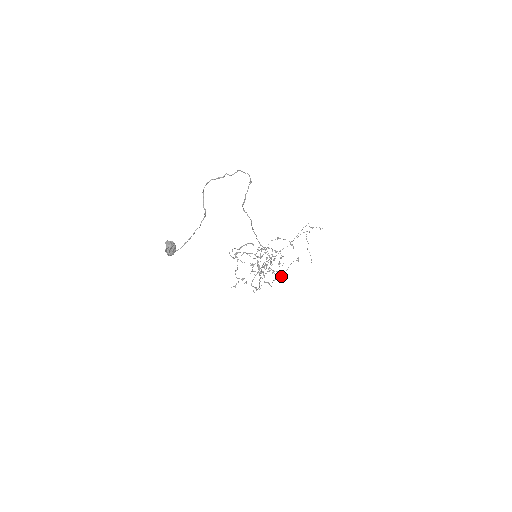
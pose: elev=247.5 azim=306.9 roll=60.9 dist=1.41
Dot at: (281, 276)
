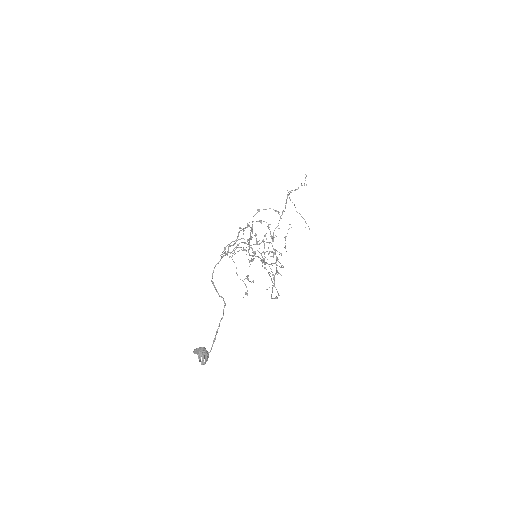
Dot at: occluded
